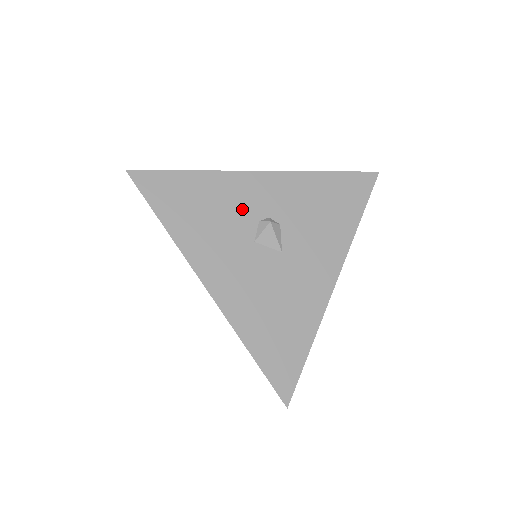
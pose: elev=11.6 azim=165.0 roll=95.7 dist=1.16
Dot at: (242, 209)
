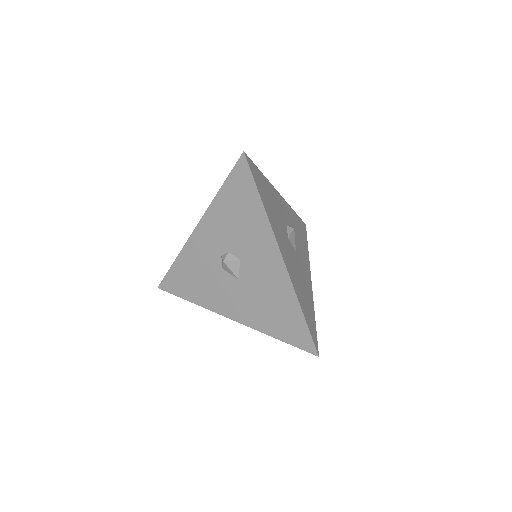
Dot at: (281, 214)
